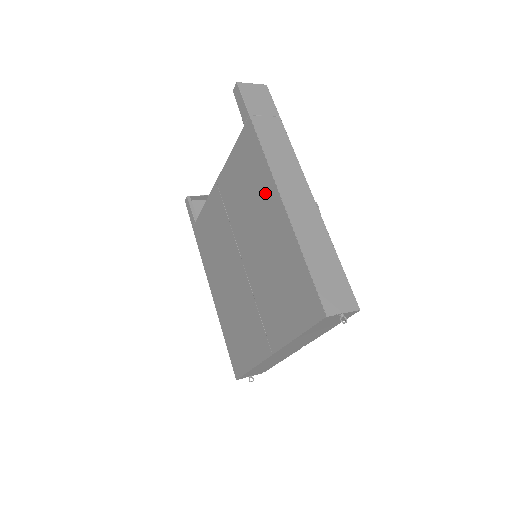
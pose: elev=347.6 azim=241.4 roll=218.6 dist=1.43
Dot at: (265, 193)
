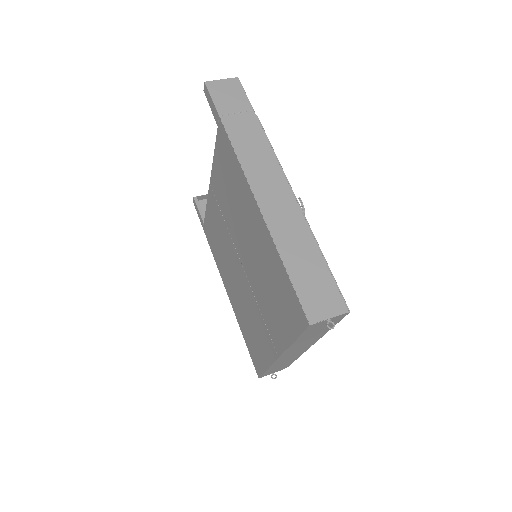
Dot at: (244, 196)
